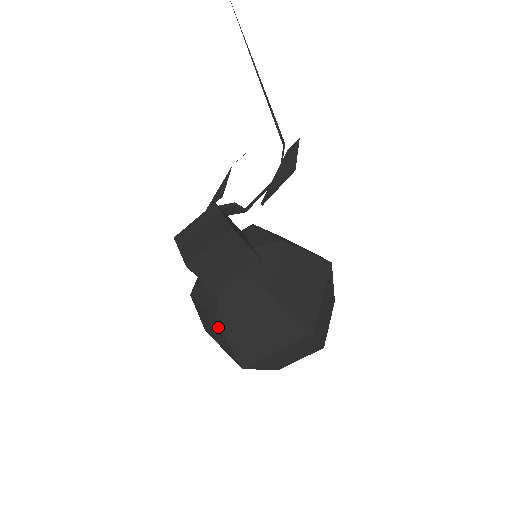
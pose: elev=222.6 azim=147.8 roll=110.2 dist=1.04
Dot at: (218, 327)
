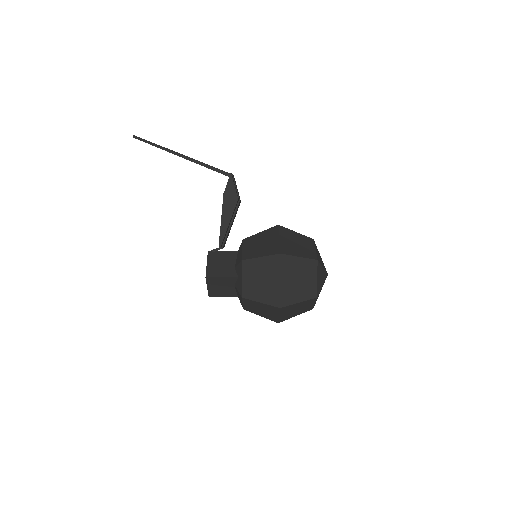
Dot at: occluded
